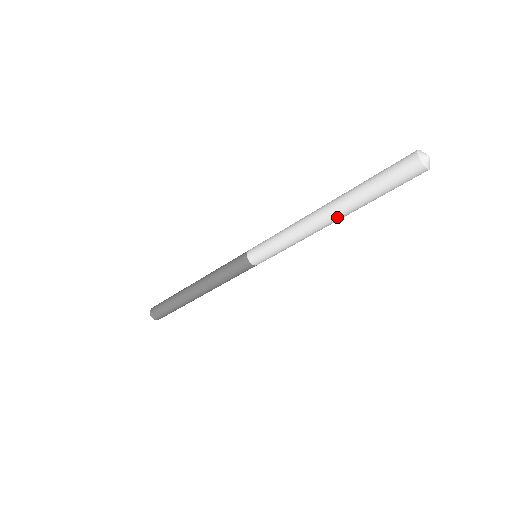
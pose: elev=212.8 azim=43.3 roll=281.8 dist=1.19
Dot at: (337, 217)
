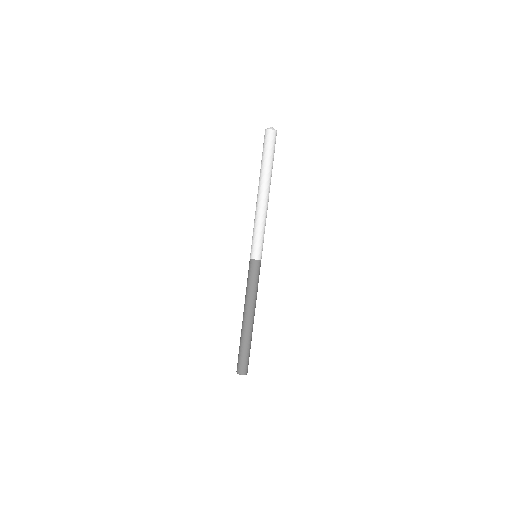
Dot at: (262, 187)
